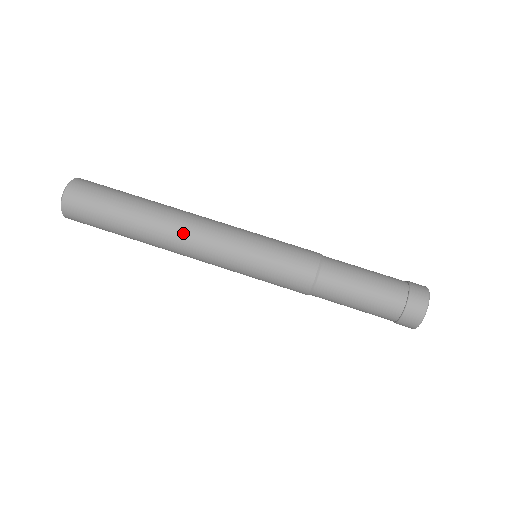
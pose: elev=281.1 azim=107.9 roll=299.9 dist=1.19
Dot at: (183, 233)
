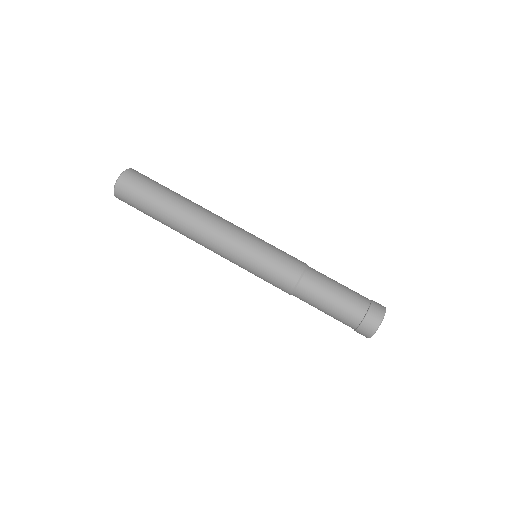
Dot at: (198, 238)
